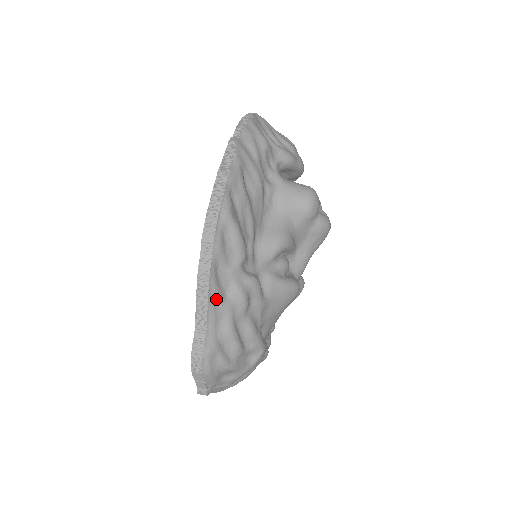
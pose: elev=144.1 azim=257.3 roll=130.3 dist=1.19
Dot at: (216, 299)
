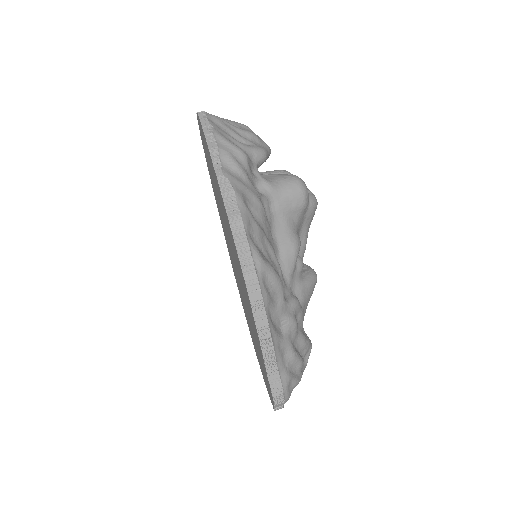
Dot at: (278, 341)
